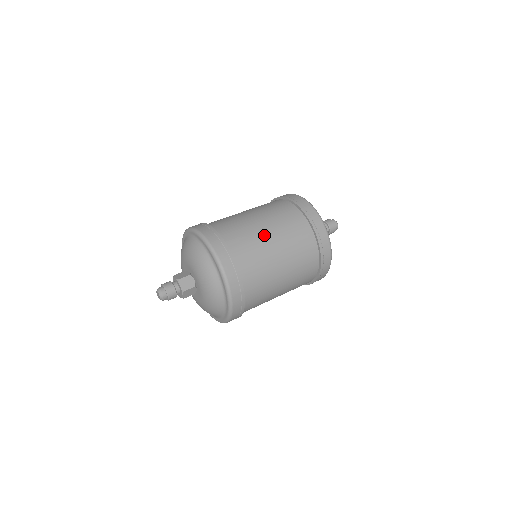
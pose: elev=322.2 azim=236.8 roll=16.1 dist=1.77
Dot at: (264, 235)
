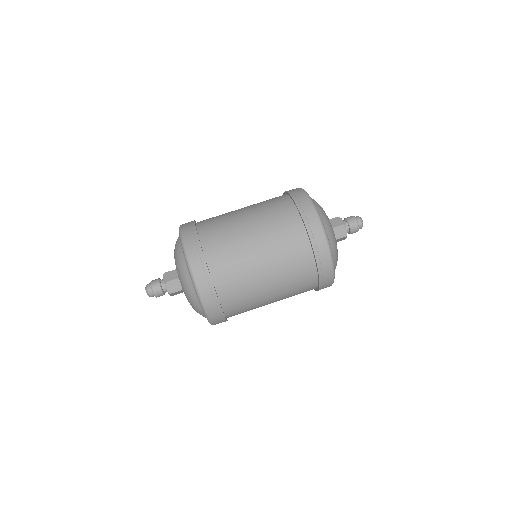
Dot at: (253, 258)
